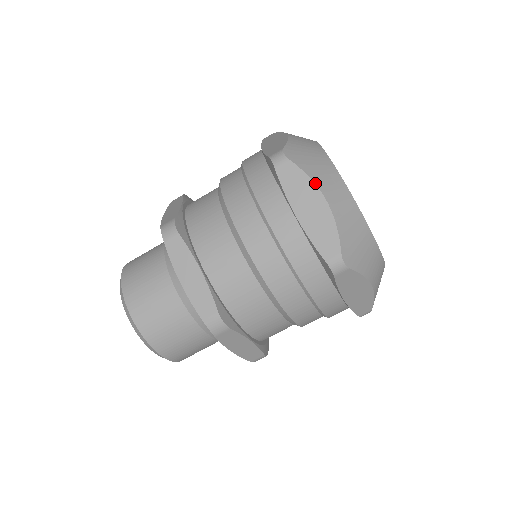
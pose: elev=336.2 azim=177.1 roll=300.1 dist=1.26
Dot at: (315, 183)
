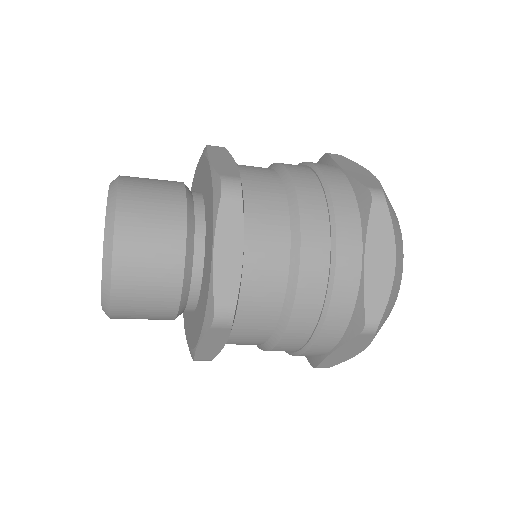
Dot at: (362, 166)
